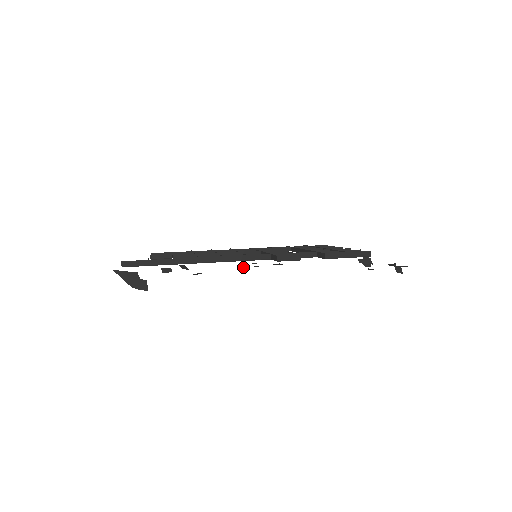
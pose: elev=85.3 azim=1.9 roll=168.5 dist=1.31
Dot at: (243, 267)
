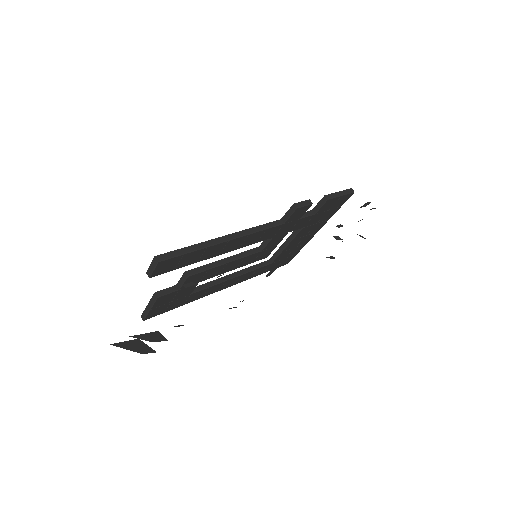
Dot at: (234, 307)
